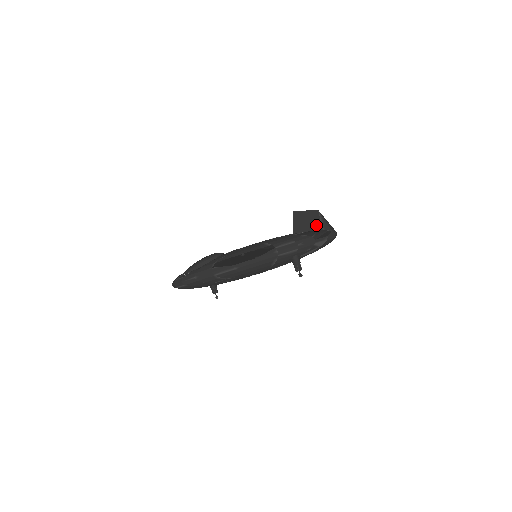
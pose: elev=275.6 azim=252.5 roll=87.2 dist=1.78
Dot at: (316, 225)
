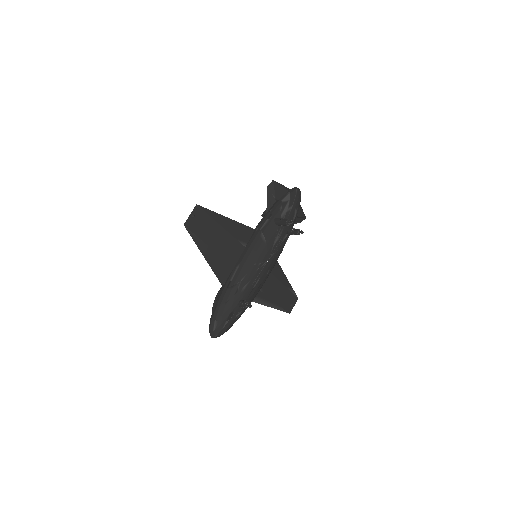
Dot at: occluded
